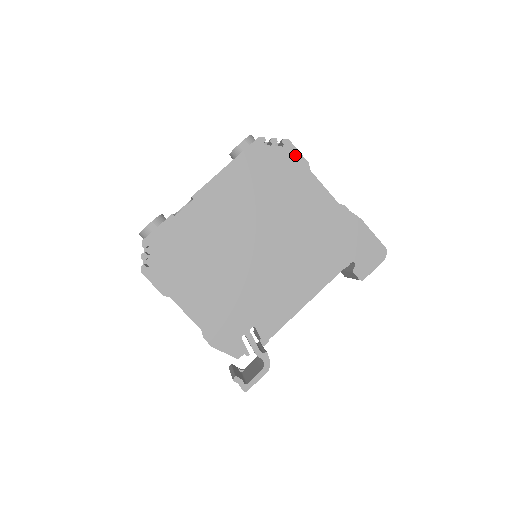
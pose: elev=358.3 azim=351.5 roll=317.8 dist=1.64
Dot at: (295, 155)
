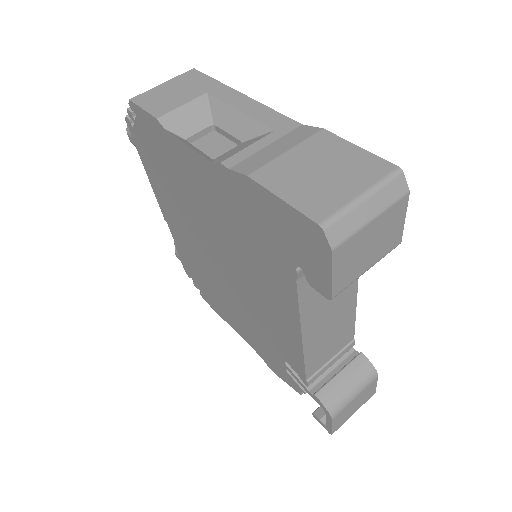
Dot at: (146, 118)
